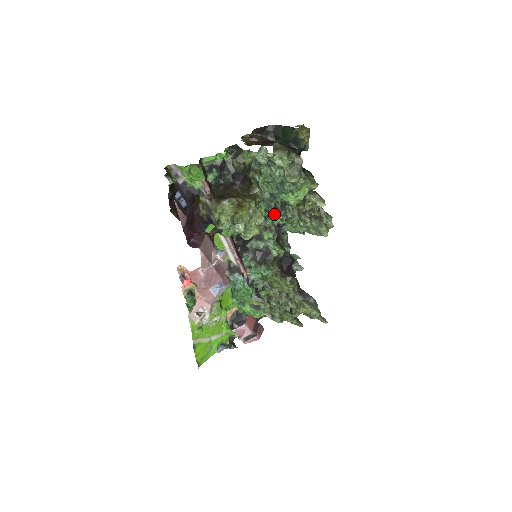
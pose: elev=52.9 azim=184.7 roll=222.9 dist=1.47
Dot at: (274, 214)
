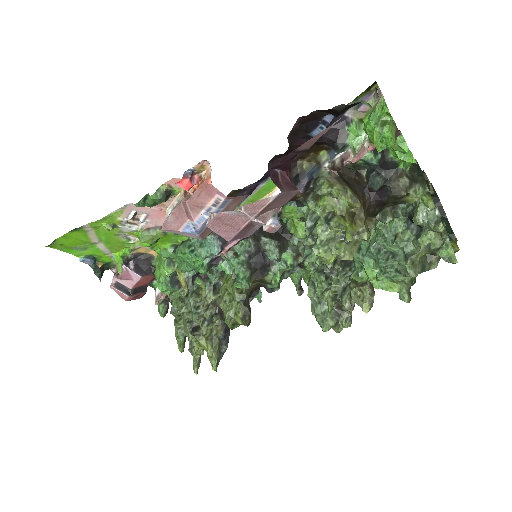
Dot at: occluded
